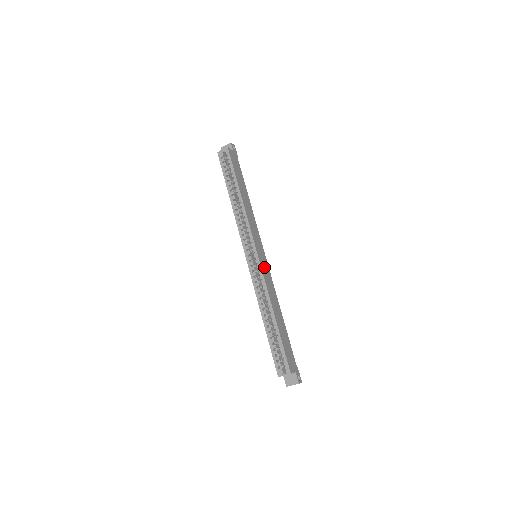
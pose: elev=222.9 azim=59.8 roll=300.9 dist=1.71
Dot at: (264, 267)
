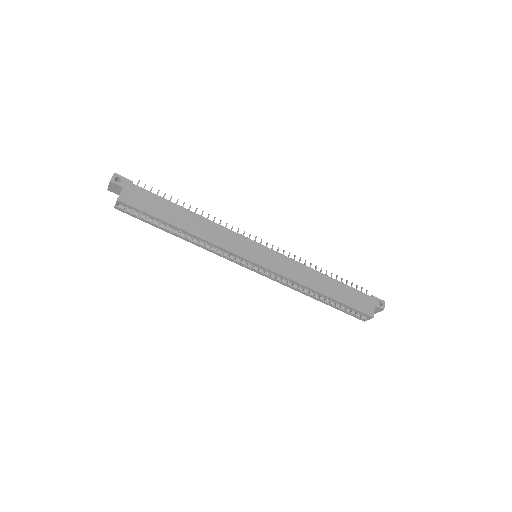
Dot at: (274, 263)
